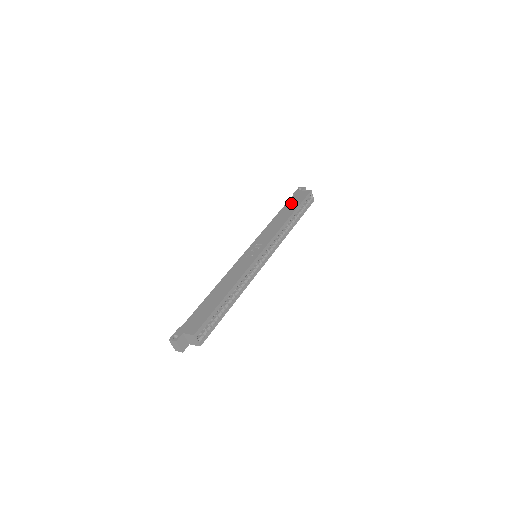
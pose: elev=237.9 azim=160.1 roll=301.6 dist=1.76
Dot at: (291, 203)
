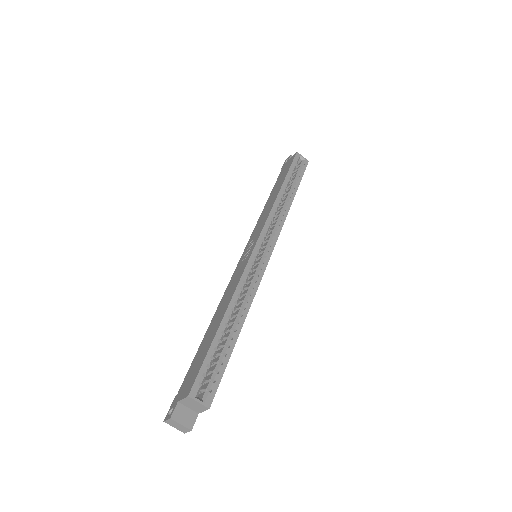
Dot at: (279, 179)
